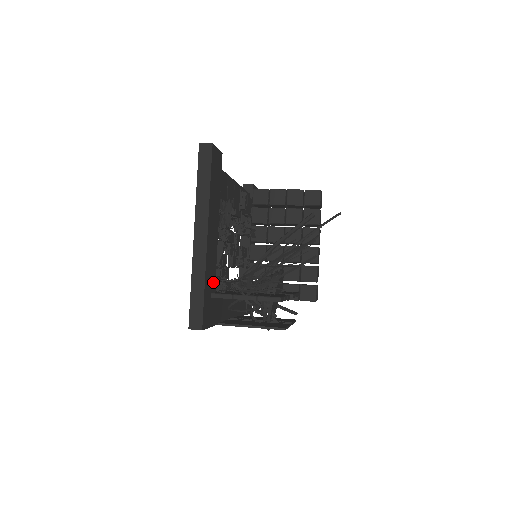
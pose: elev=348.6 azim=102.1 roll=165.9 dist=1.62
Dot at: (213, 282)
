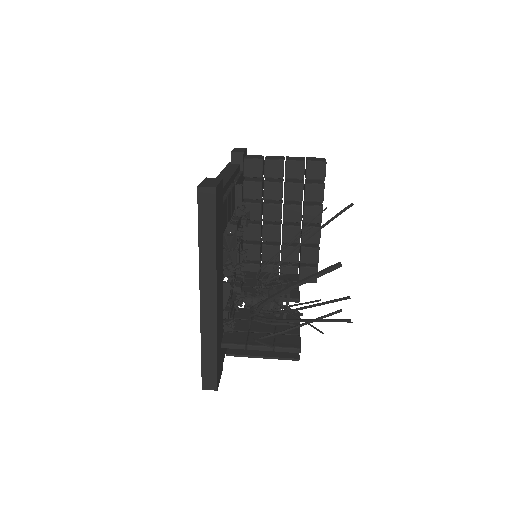
Dot at: (222, 329)
